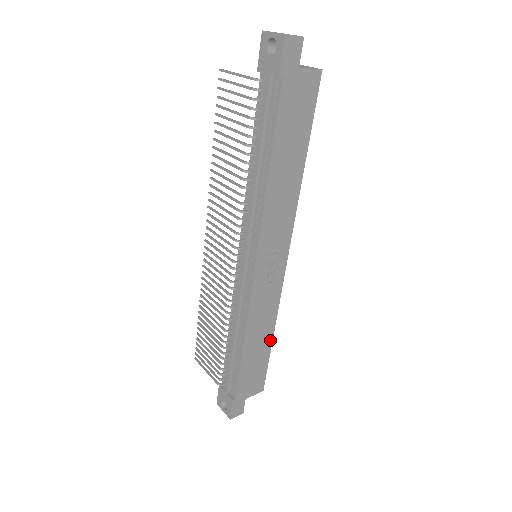
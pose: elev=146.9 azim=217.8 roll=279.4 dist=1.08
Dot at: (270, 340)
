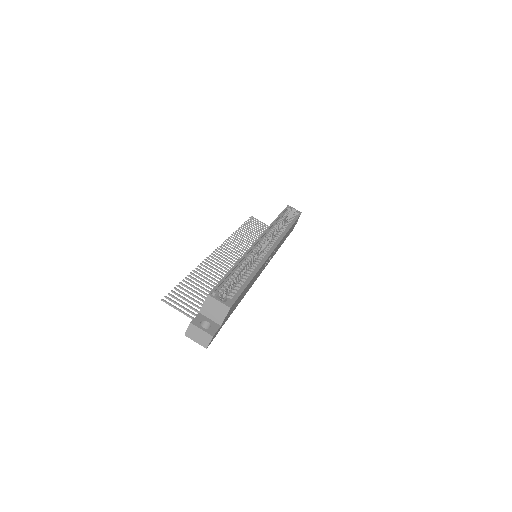
Dot at: (290, 228)
